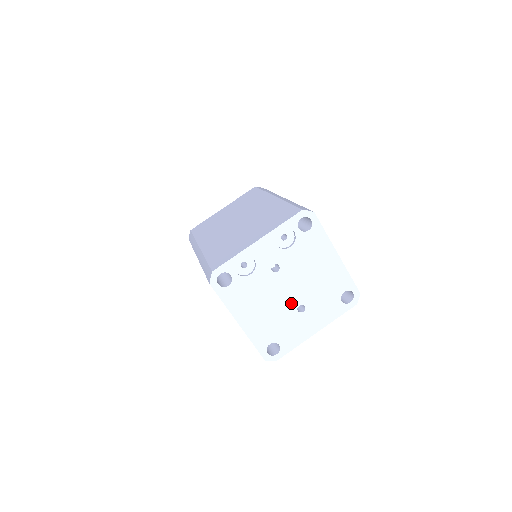
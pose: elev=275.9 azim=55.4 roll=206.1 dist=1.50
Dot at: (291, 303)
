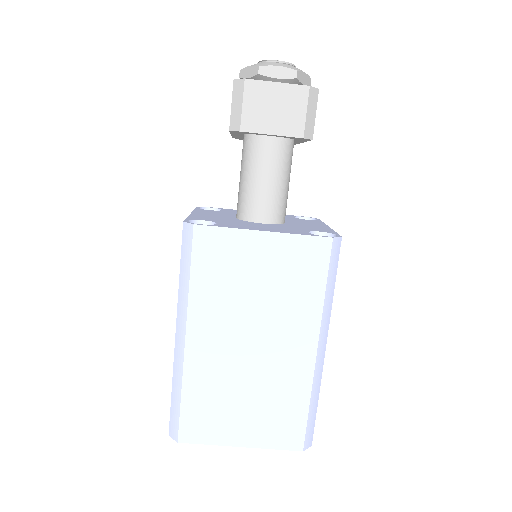
Dot at: occluded
